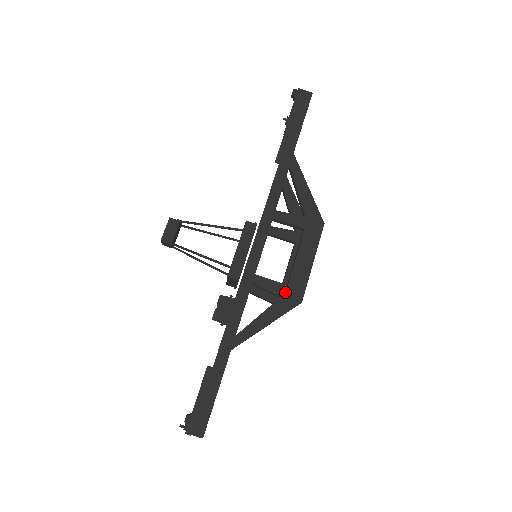
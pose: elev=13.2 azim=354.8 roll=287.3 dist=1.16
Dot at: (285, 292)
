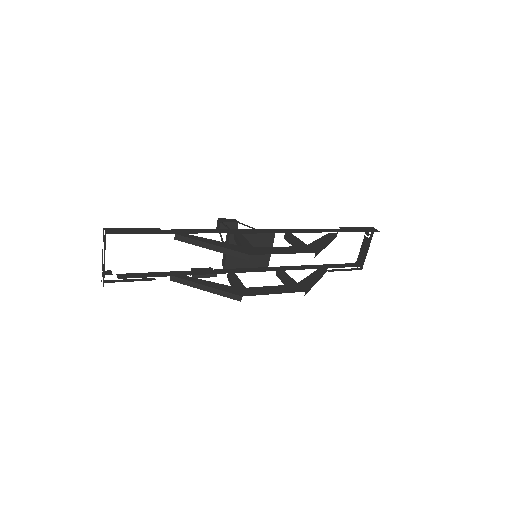
Dot at: (247, 247)
